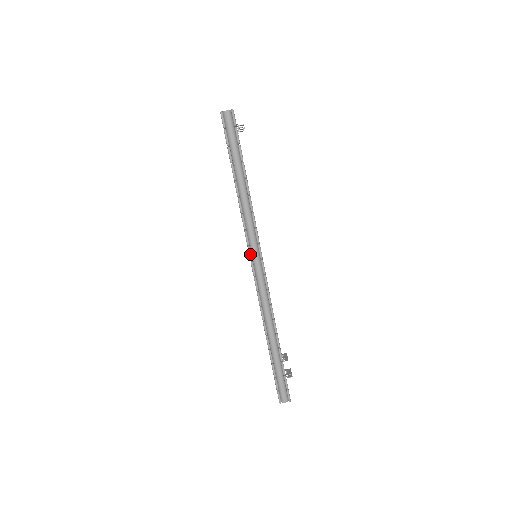
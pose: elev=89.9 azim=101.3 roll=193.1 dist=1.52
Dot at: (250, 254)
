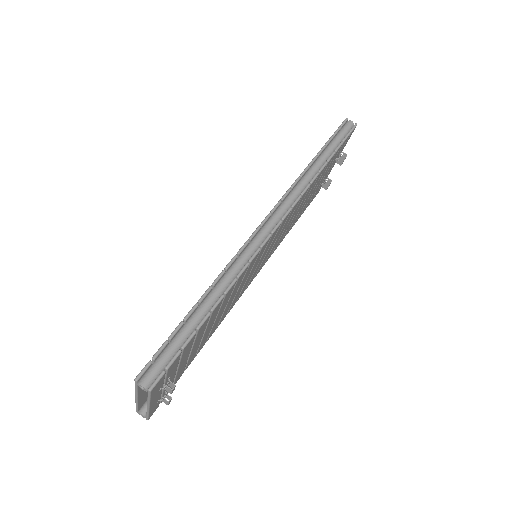
Dot at: (276, 206)
